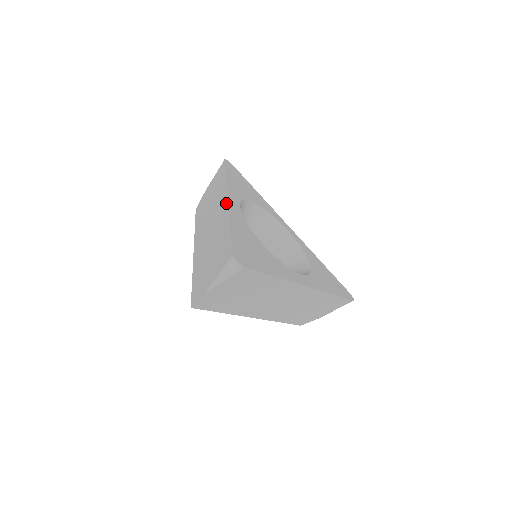
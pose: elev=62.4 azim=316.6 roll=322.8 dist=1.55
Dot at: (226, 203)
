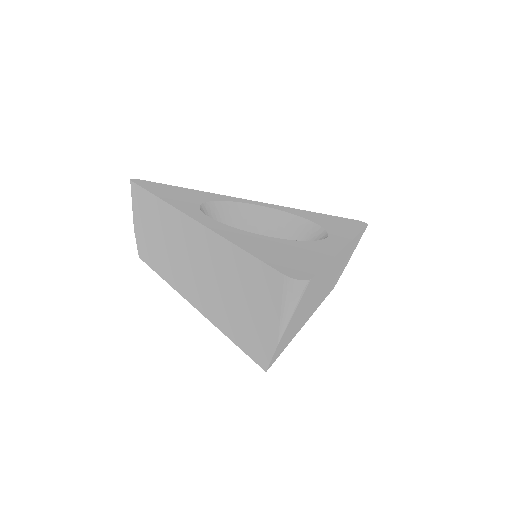
Dot at: (194, 224)
